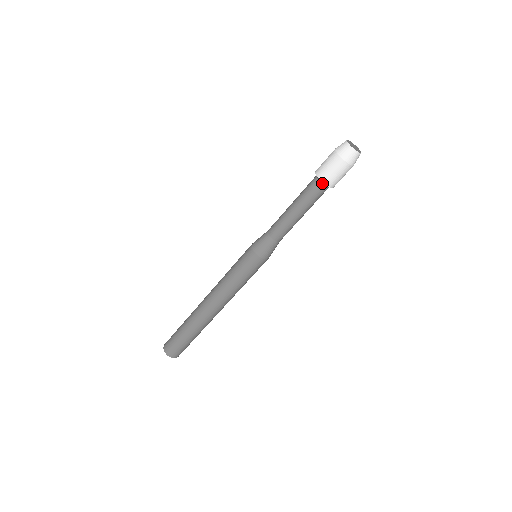
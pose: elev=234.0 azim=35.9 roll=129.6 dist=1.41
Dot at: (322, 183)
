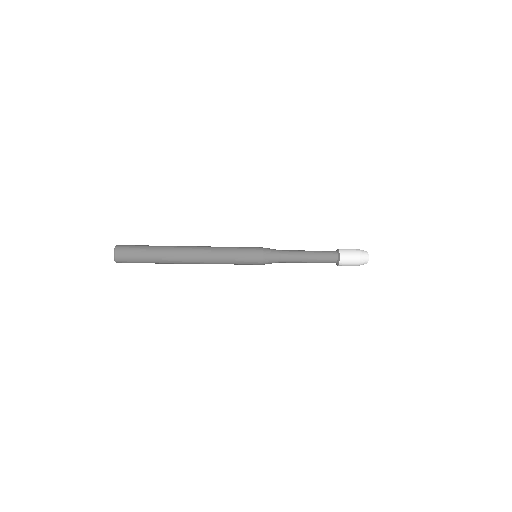
Dot at: (338, 259)
